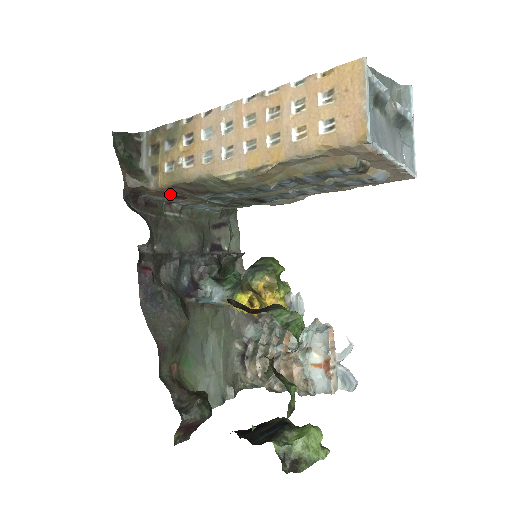
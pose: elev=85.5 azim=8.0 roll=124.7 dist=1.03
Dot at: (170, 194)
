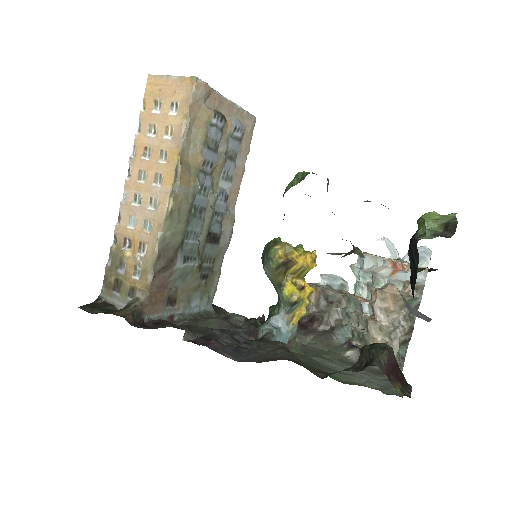
Dot at: (160, 295)
